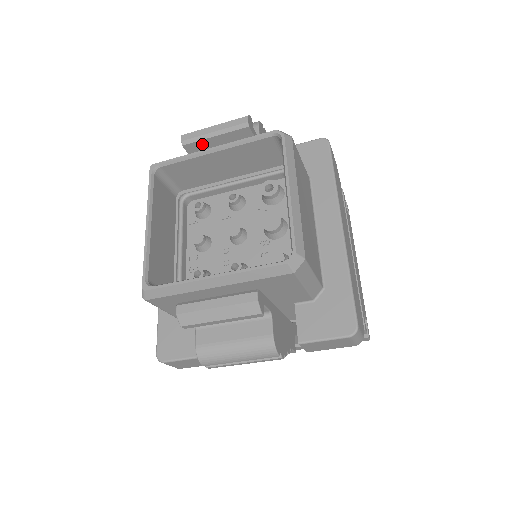
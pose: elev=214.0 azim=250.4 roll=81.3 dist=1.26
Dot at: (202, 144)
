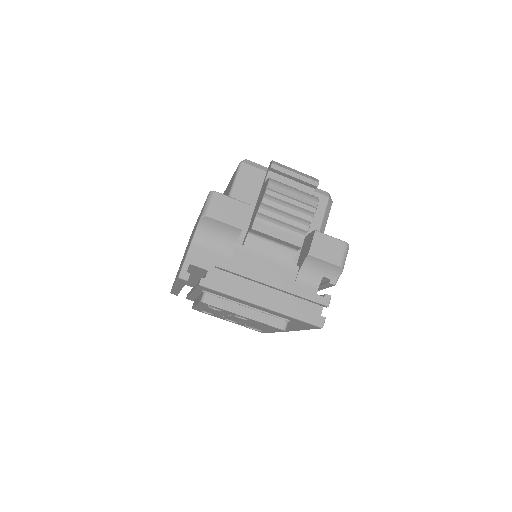
Dot at: occluded
